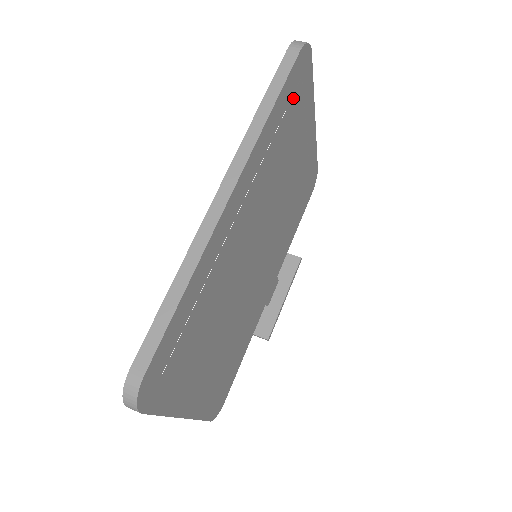
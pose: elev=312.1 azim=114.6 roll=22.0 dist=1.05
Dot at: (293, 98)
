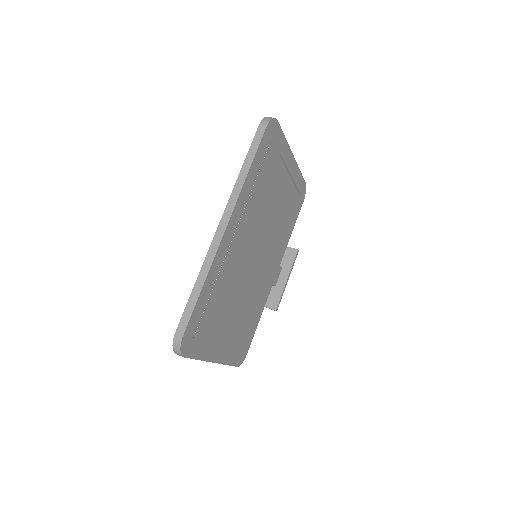
Dot at: (267, 154)
